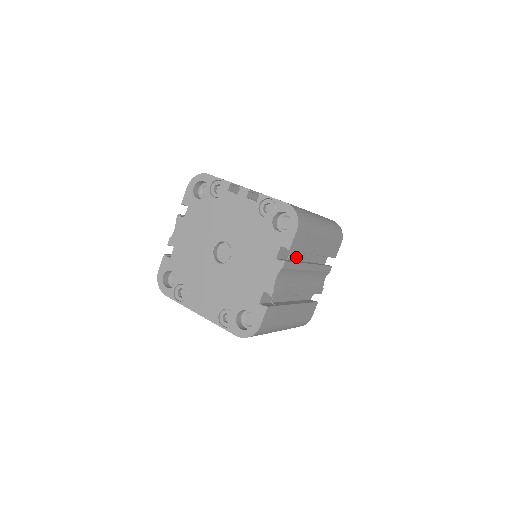
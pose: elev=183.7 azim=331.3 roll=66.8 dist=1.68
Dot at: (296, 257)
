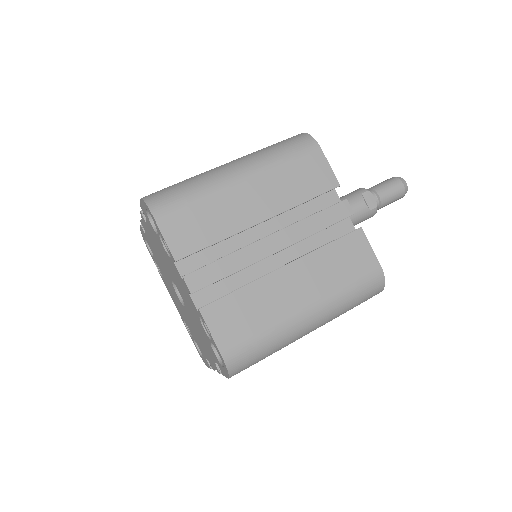
Dot at: occluded
